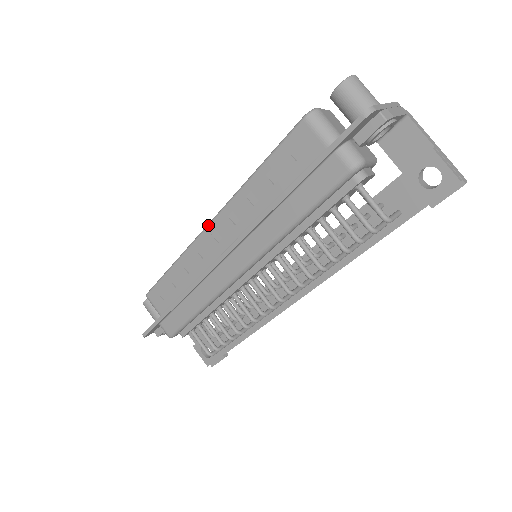
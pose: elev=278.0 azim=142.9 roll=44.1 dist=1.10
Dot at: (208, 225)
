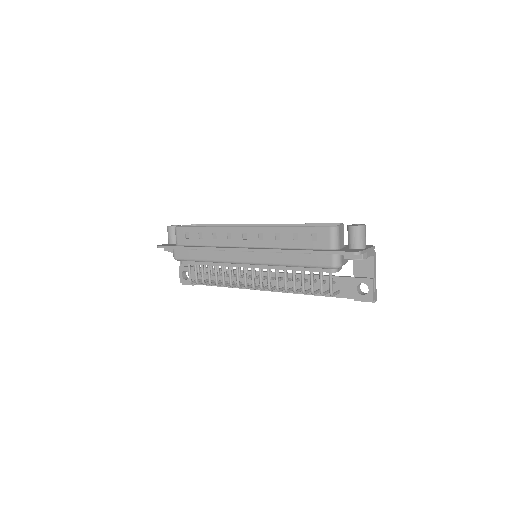
Dot at: (244, 227)
